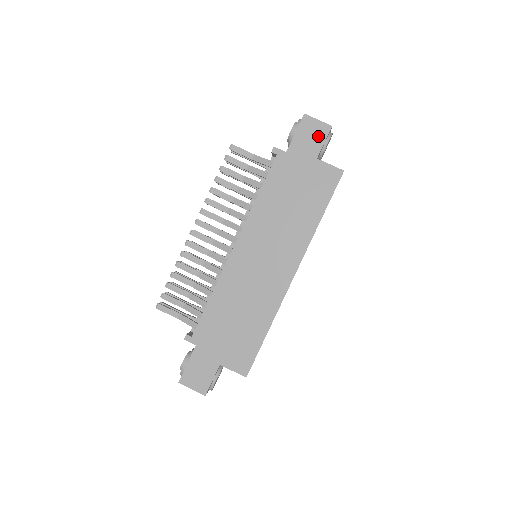
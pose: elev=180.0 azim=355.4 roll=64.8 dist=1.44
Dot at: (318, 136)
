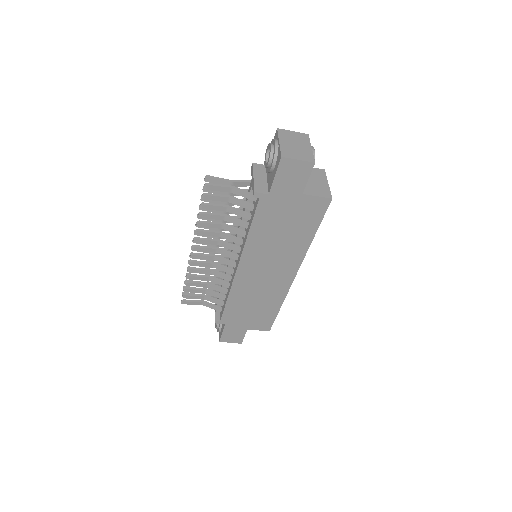
Dot at: (301, 175)
